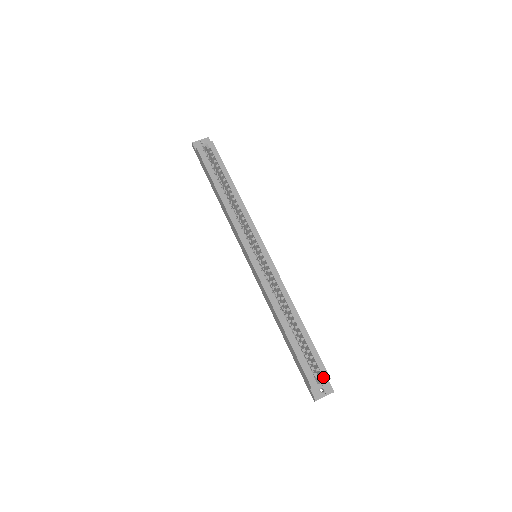
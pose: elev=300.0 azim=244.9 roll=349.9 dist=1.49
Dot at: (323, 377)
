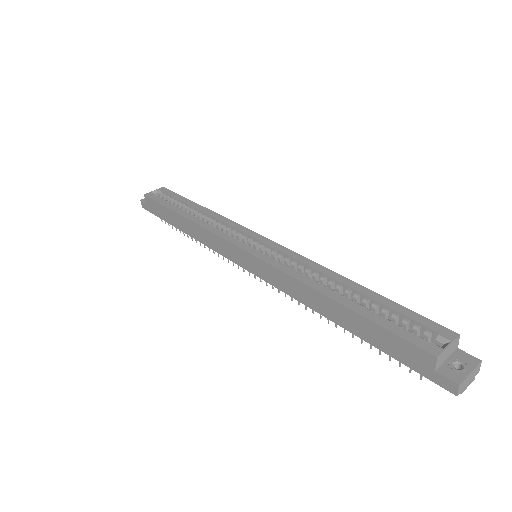
Dot at: (445, 336)
